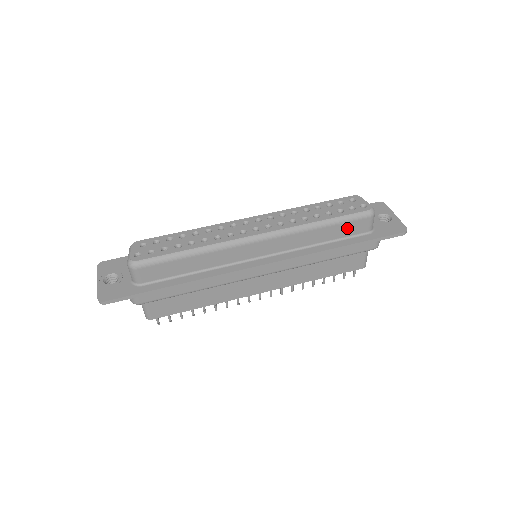
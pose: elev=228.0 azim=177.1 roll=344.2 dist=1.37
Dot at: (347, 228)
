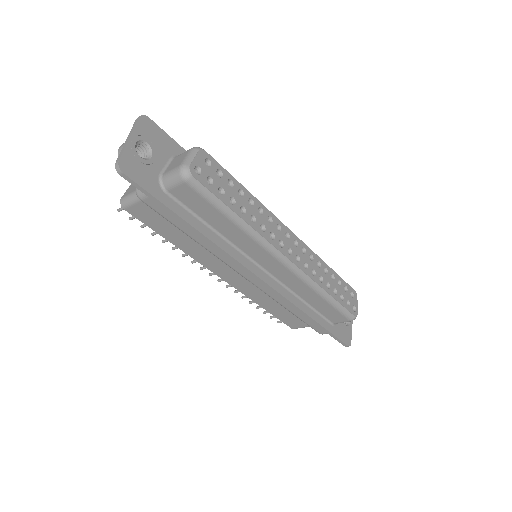
Dot at: (330, 311)
